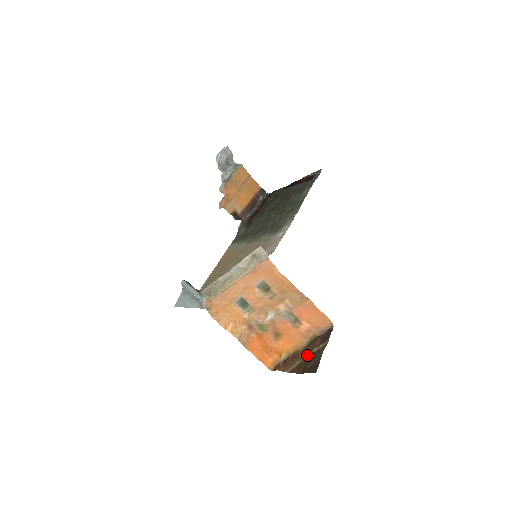
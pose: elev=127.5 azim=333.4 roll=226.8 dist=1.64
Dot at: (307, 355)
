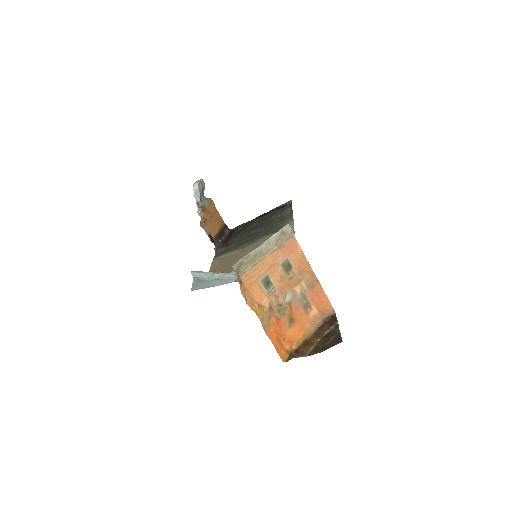
Dot at: (321, 338)
